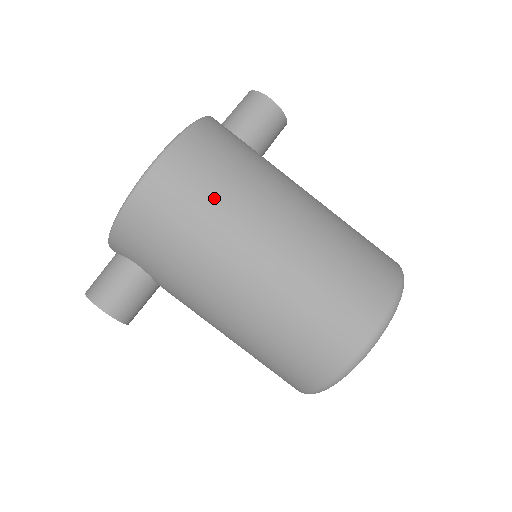
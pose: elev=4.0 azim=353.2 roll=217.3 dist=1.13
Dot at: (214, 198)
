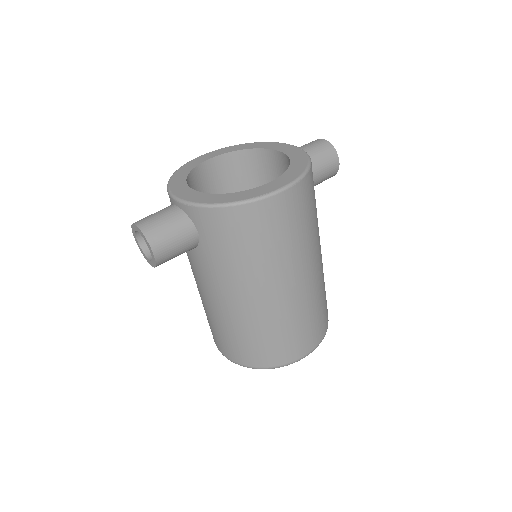
Dot at: (296, 235)
